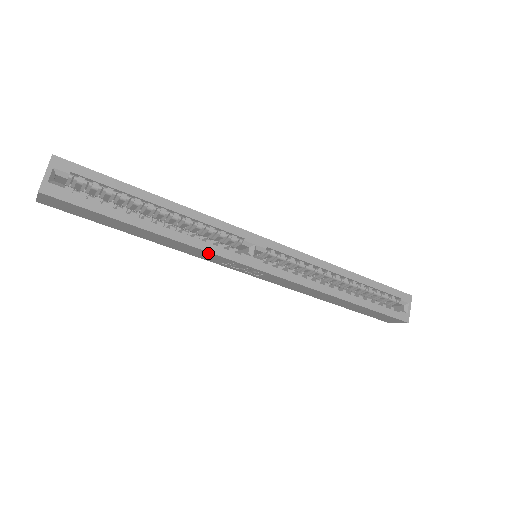
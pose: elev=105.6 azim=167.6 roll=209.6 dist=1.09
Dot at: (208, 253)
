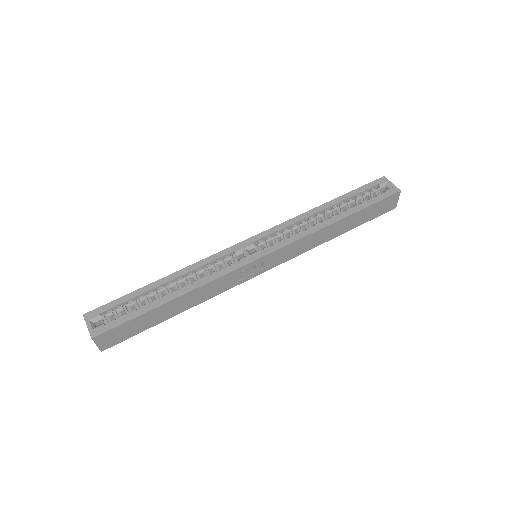
Dot at: (220, 279)
